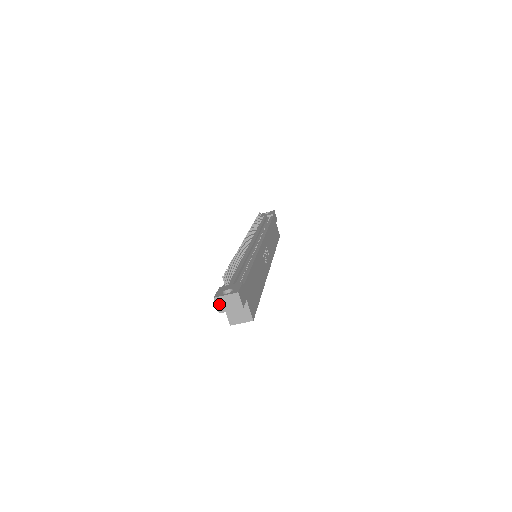
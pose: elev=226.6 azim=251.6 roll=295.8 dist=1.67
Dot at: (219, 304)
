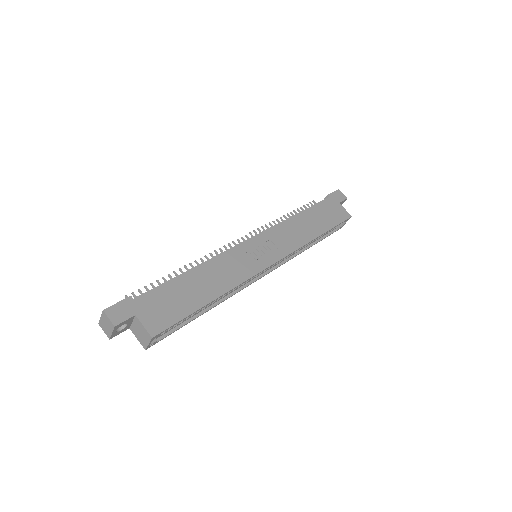
Dot at: (104, 329)
